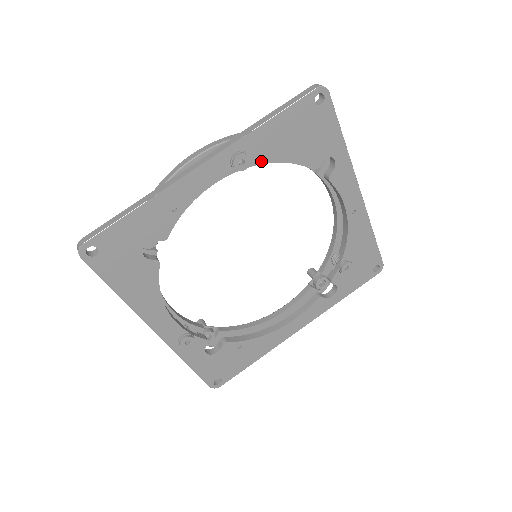
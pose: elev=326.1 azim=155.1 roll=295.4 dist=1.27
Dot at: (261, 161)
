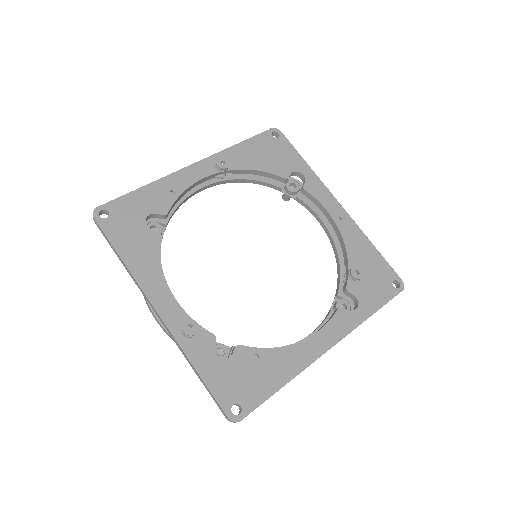
Dot at: (240, 168)
